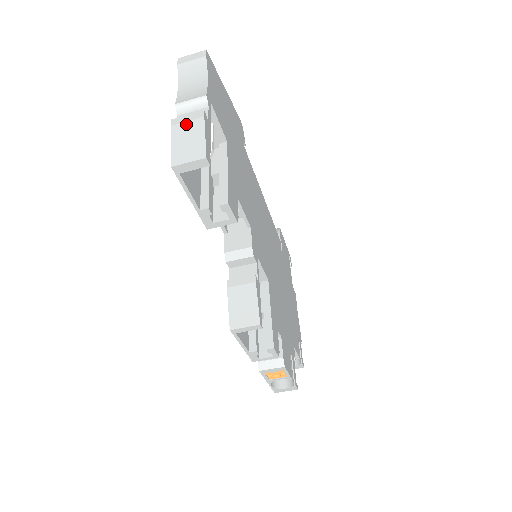
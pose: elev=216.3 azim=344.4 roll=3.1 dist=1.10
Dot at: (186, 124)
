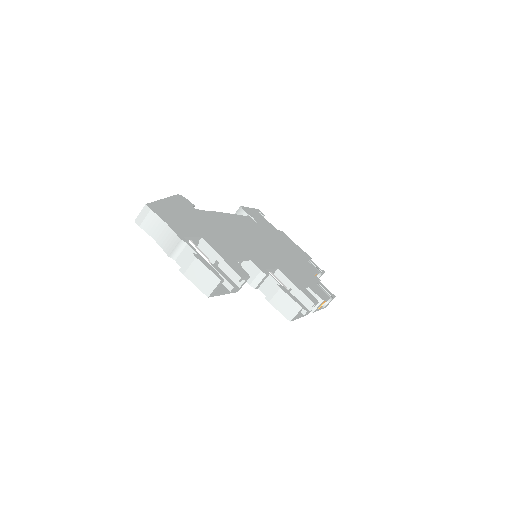
Dot at: (191, 268)
